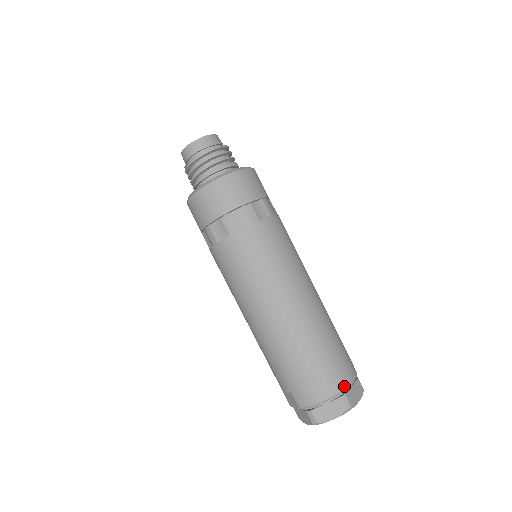
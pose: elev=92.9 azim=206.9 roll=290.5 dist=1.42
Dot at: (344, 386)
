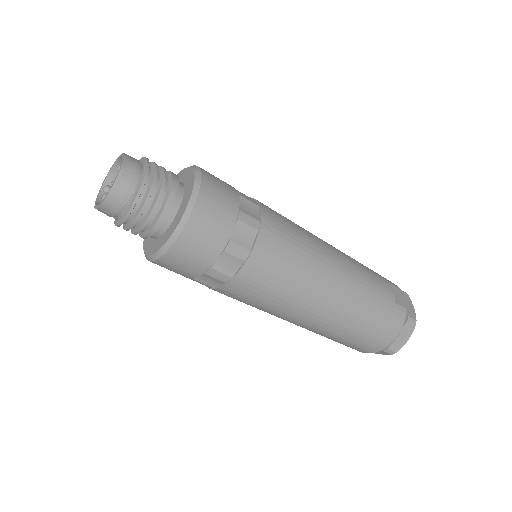
Dot at: (385, 347)
